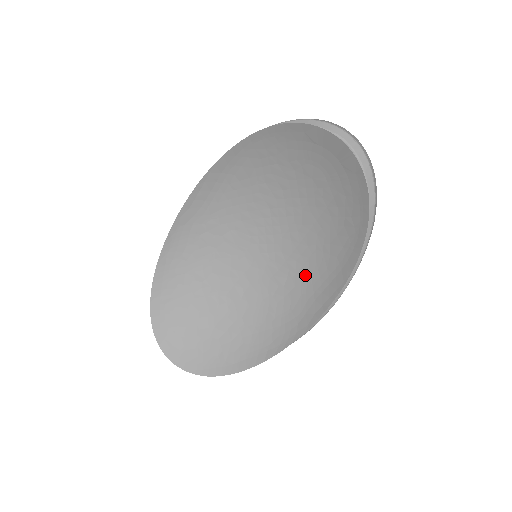
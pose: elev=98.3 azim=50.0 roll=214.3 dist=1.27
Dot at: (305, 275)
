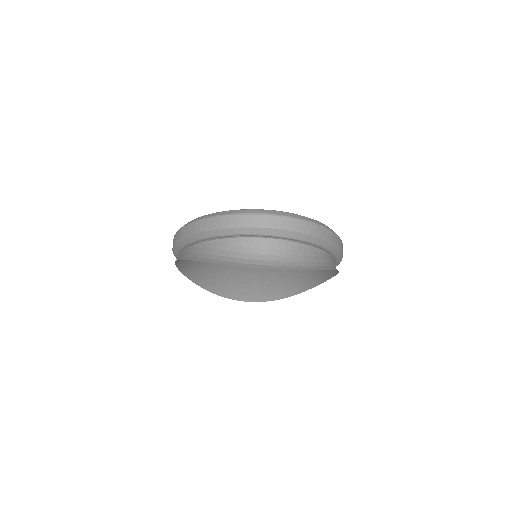
Dot at: occluded
